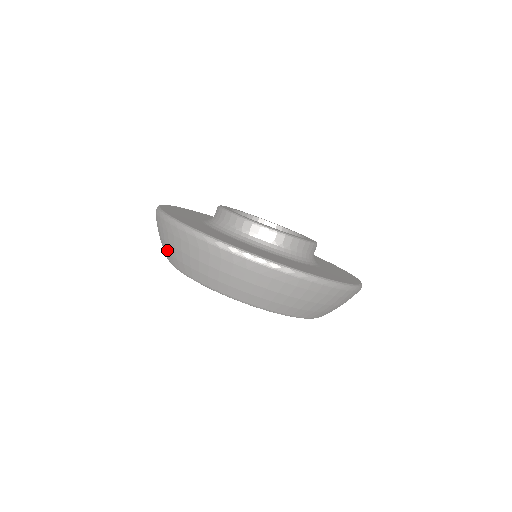
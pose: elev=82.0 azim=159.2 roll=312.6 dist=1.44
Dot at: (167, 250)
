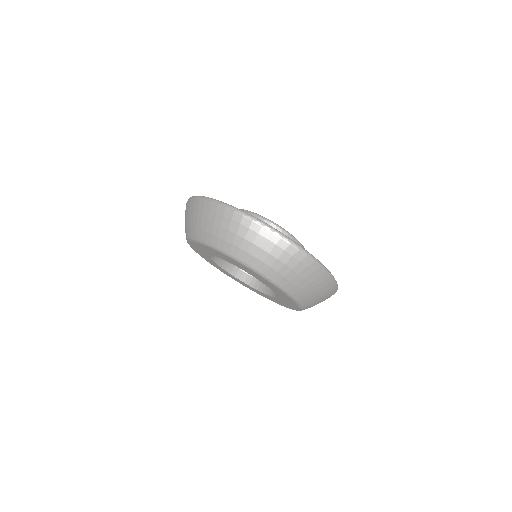
Dot at: occluded
